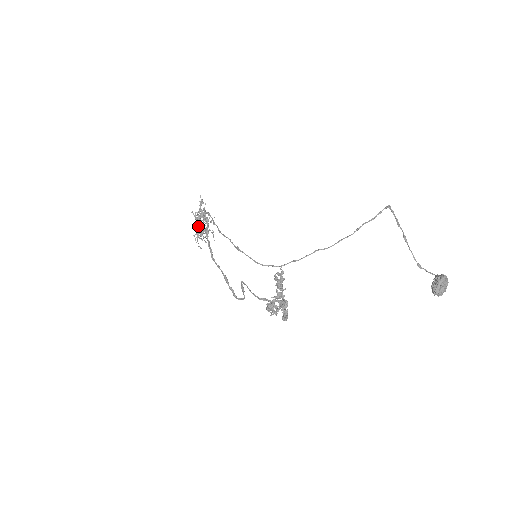
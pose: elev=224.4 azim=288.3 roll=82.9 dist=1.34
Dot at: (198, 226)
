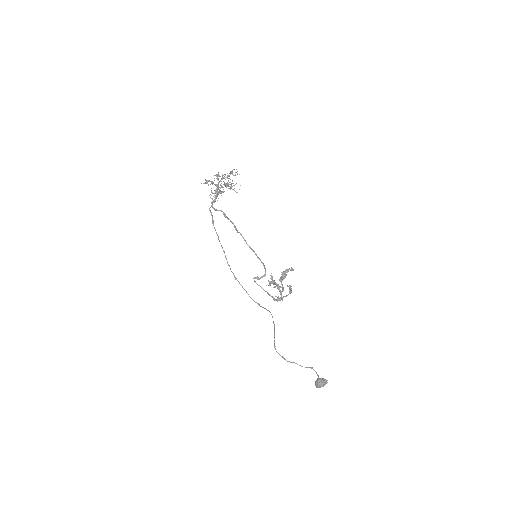
Dot at: occluded
